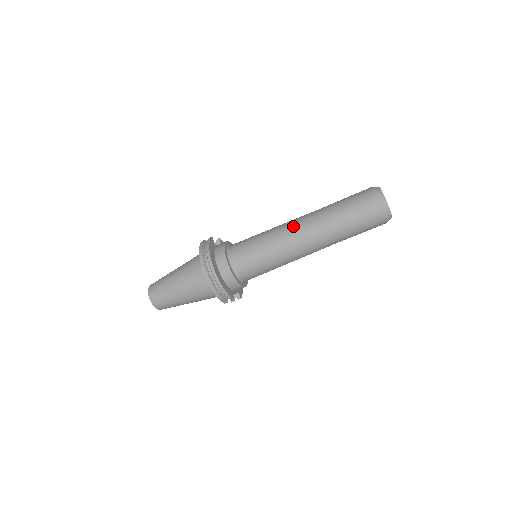
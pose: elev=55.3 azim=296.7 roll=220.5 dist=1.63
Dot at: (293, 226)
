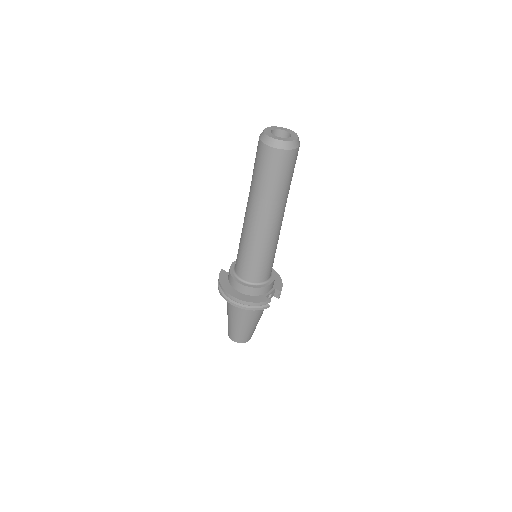
Dot at: (246, 218)
